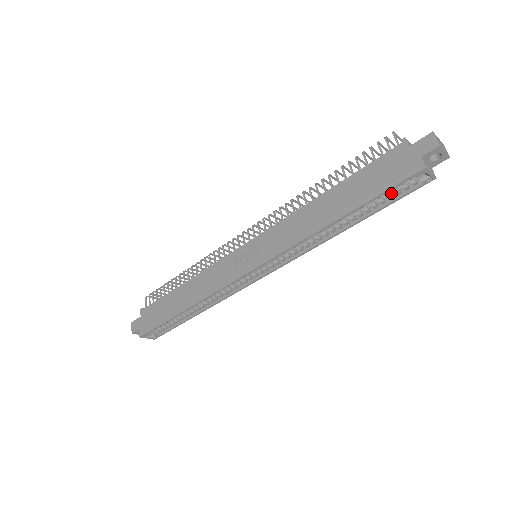
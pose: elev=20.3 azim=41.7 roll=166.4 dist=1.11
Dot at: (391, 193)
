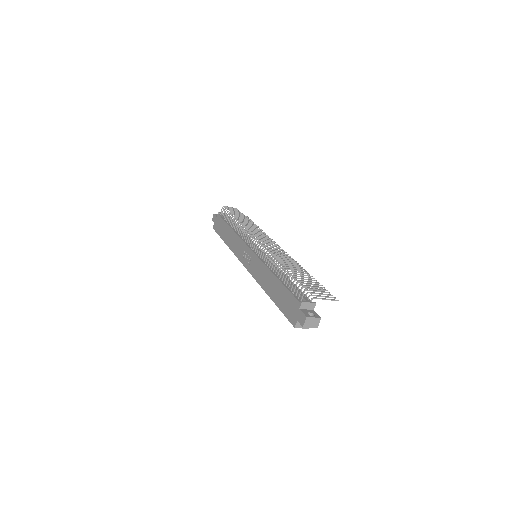
Dot at: occluded
